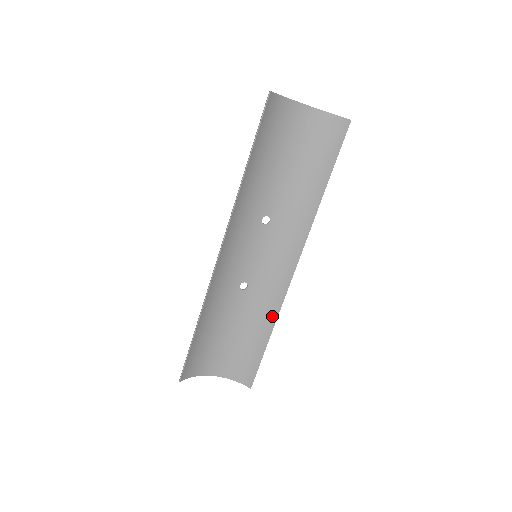
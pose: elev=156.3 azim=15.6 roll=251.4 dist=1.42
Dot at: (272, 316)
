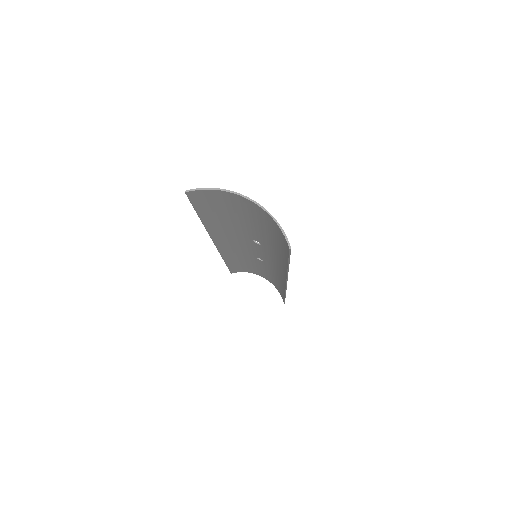
Dot at: (283, 289)
